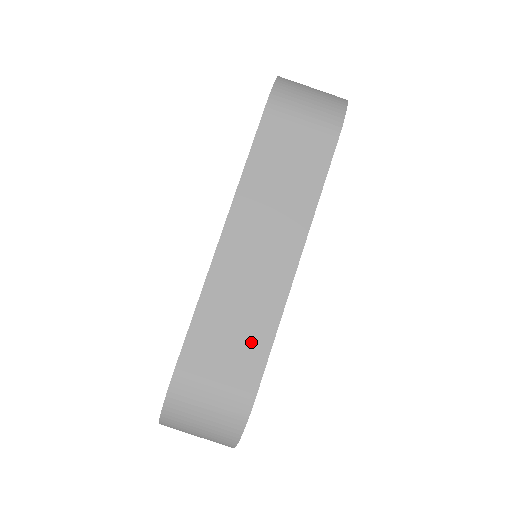
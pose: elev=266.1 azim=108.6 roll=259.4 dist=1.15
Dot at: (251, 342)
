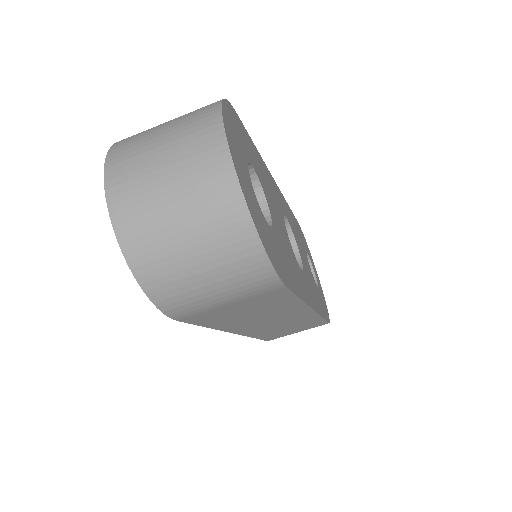
Dot at: occluded
